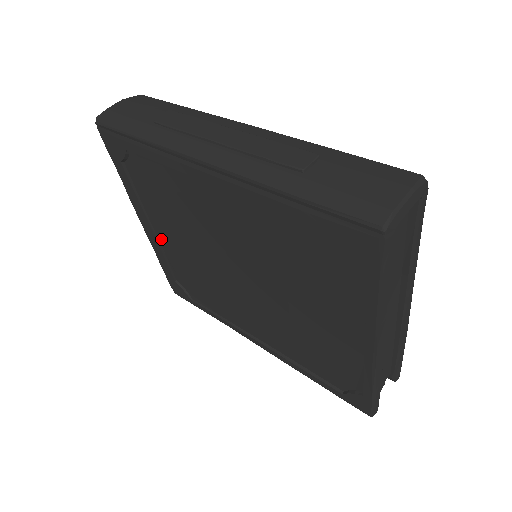
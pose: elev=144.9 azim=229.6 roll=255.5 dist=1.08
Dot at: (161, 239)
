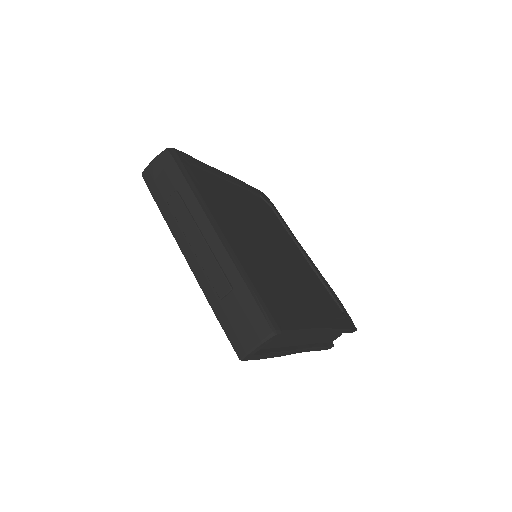
Dot at: occluded
